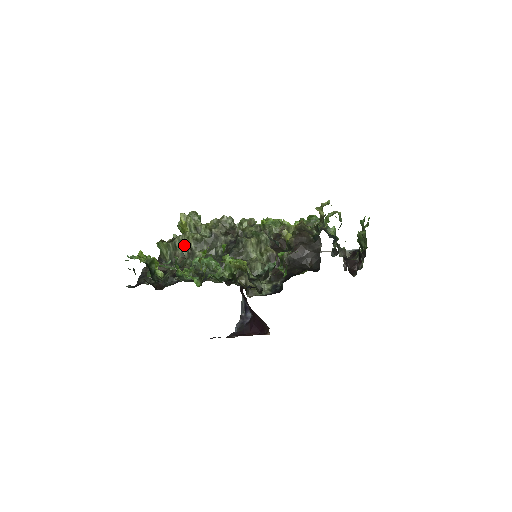
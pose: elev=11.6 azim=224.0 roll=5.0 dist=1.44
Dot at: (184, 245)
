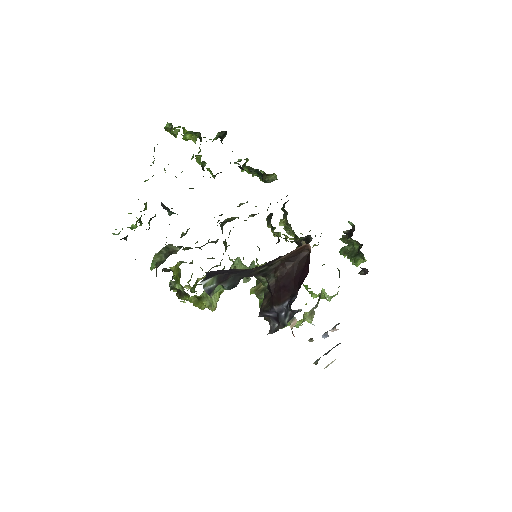
Dot at: occluded
